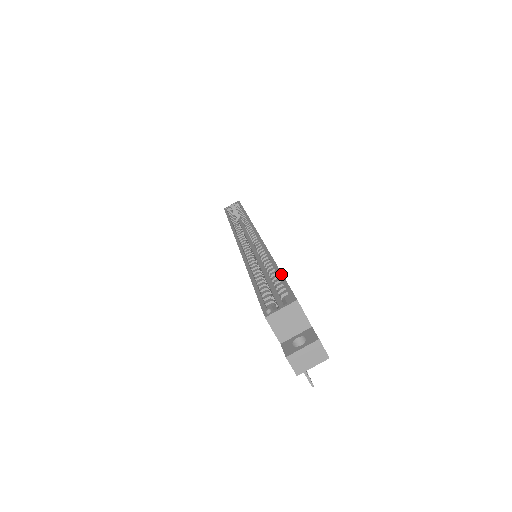
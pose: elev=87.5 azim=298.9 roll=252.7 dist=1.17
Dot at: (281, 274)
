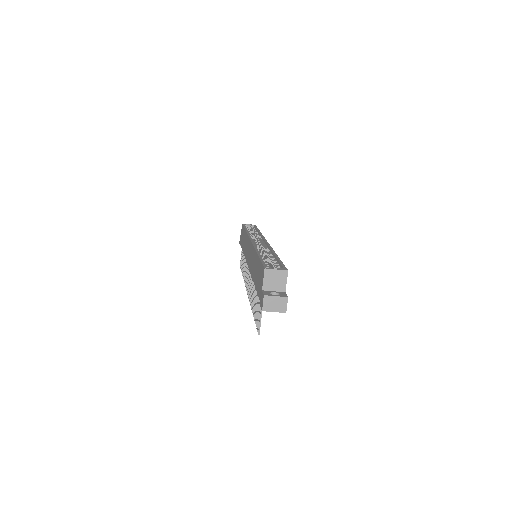
Dot at: (280, 260)
